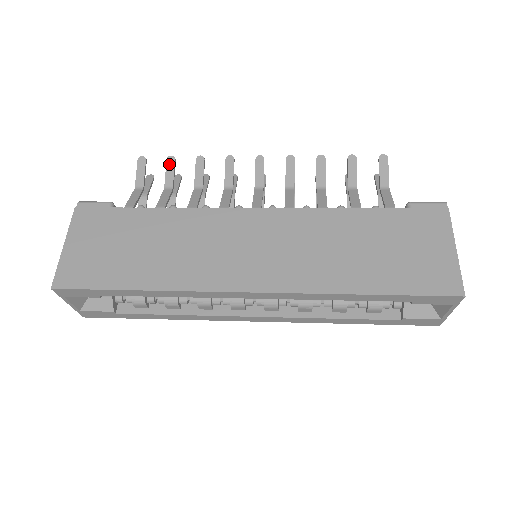
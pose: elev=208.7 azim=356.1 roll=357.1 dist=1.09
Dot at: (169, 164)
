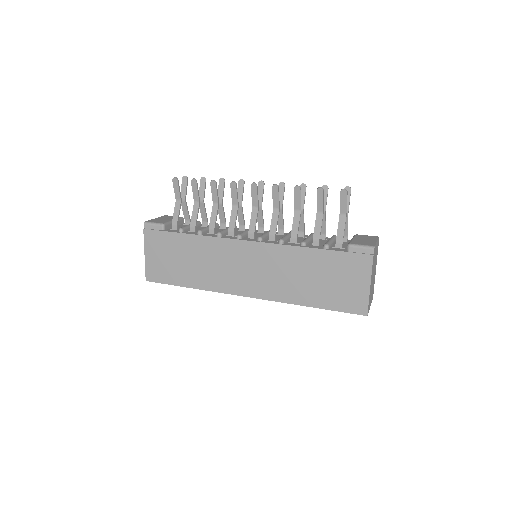
Dot at: (193, 185)
